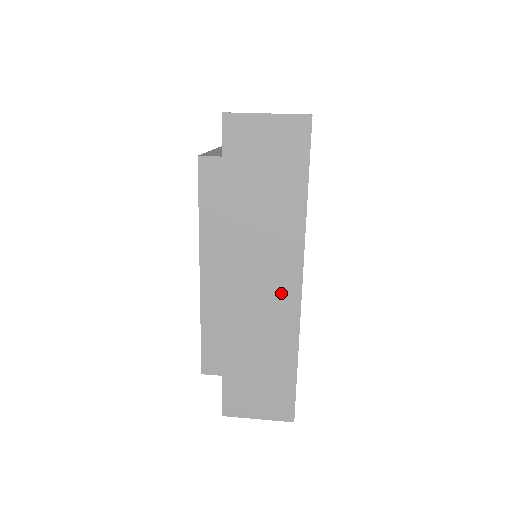
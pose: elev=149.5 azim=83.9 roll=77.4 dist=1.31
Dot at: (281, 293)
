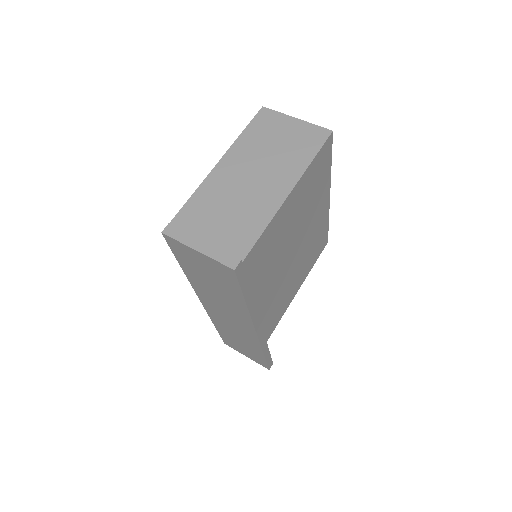
Dot at: (243, 328)
